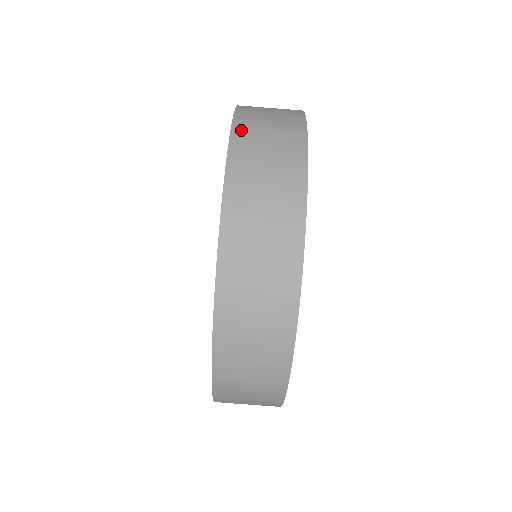
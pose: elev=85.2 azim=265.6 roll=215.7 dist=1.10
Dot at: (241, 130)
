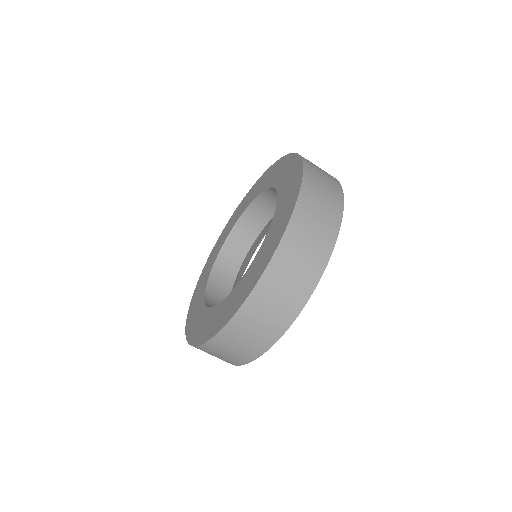
Dot at: (309, 170)
